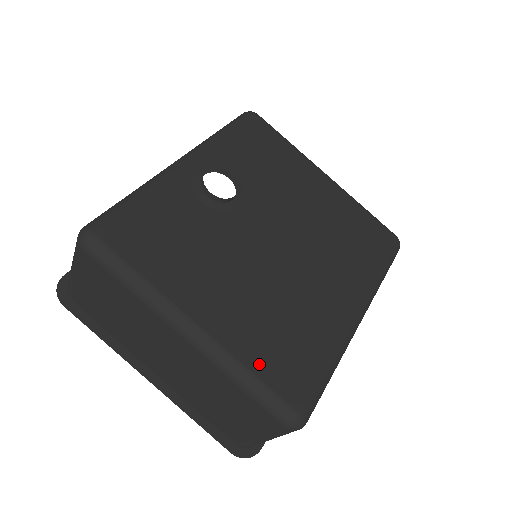
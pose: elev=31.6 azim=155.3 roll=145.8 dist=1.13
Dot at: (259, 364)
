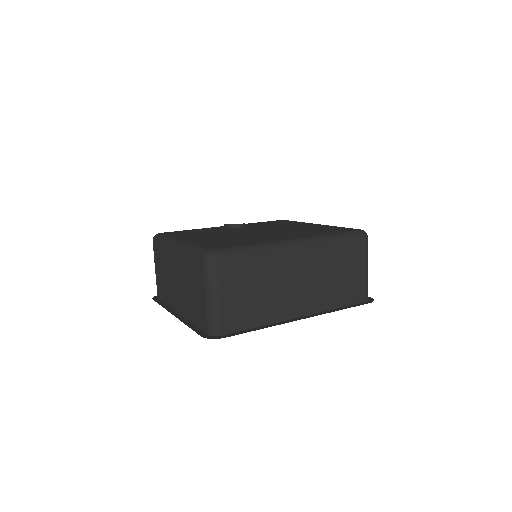
Dot at: (202, 244)
